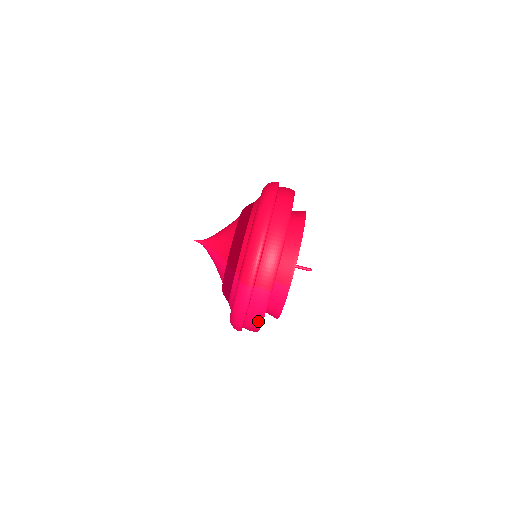
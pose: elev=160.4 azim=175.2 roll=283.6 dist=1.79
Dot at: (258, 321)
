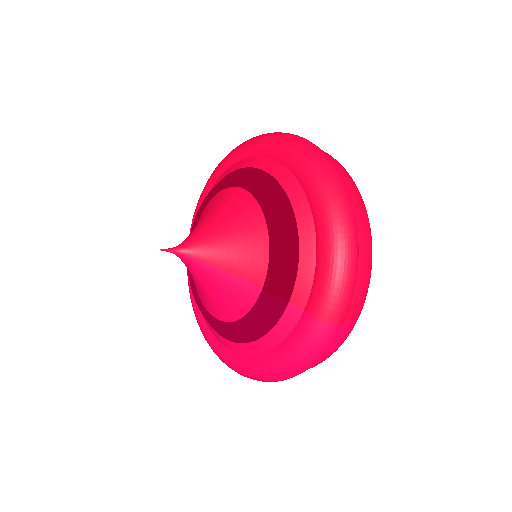
Dot at: (316, 365)
